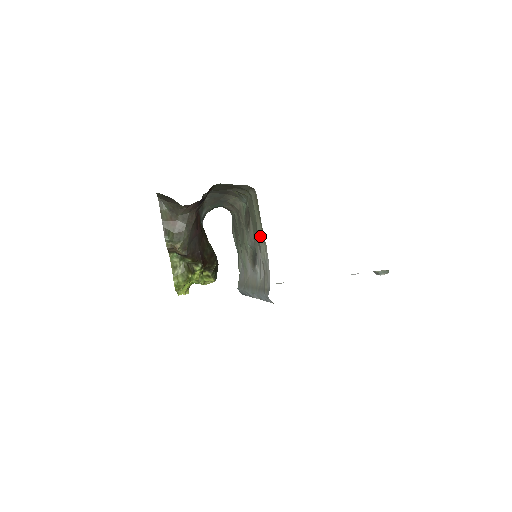
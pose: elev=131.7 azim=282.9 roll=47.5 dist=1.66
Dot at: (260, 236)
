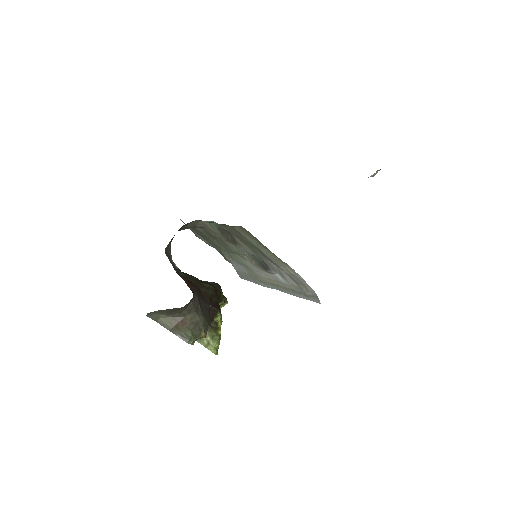
Dot at: (273, 259)
